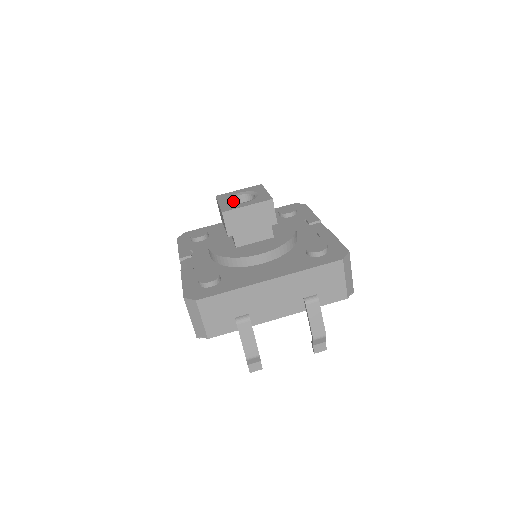
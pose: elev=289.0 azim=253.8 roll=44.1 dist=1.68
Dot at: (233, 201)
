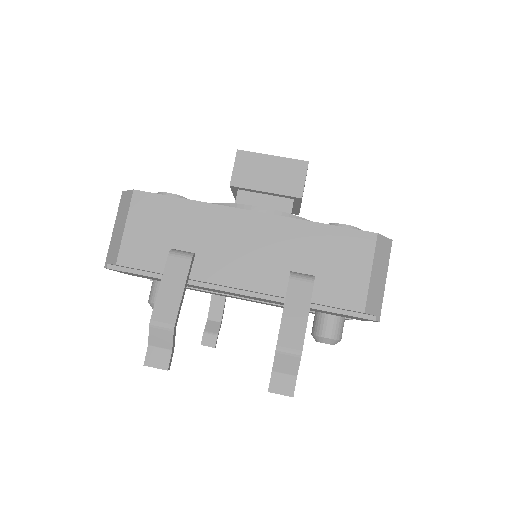
Dot at: occluded
